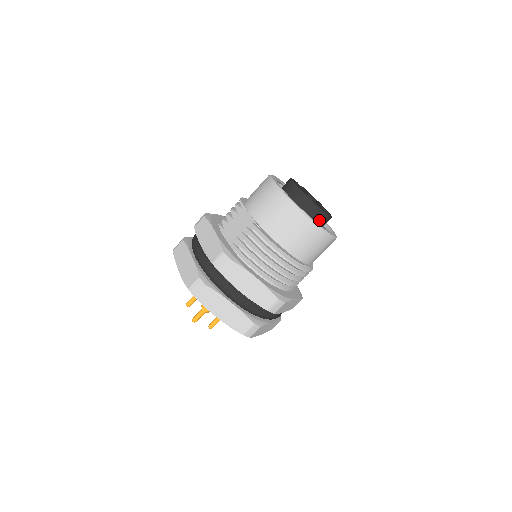
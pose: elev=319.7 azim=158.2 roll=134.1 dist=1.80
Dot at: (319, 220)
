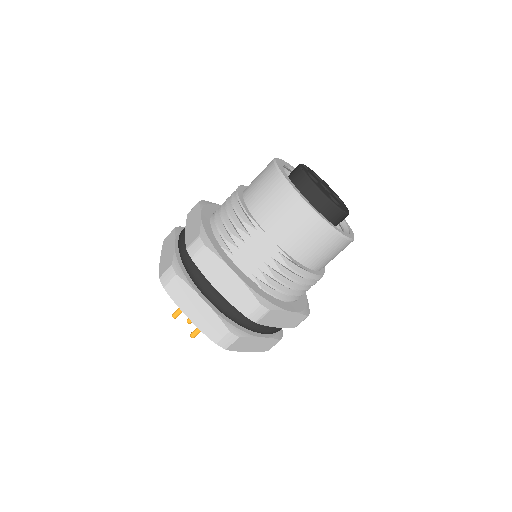
Dot at: (341, 221)
